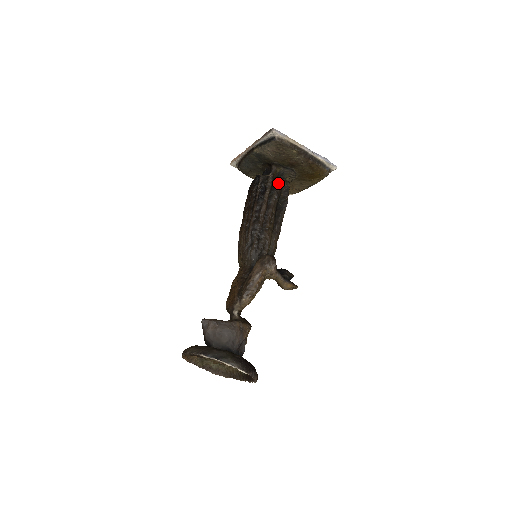
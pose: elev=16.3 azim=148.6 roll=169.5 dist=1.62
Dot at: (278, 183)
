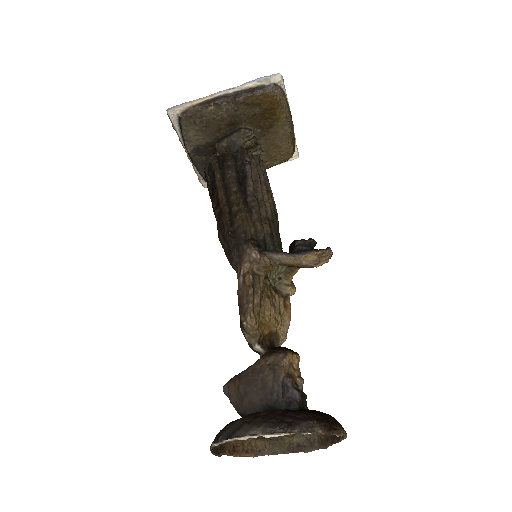
Dot at: (225, 156)
